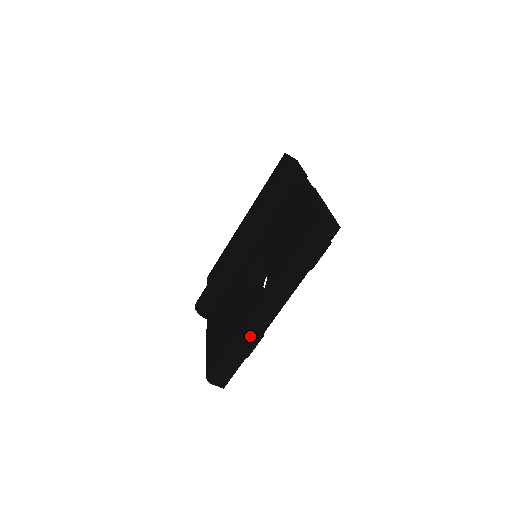
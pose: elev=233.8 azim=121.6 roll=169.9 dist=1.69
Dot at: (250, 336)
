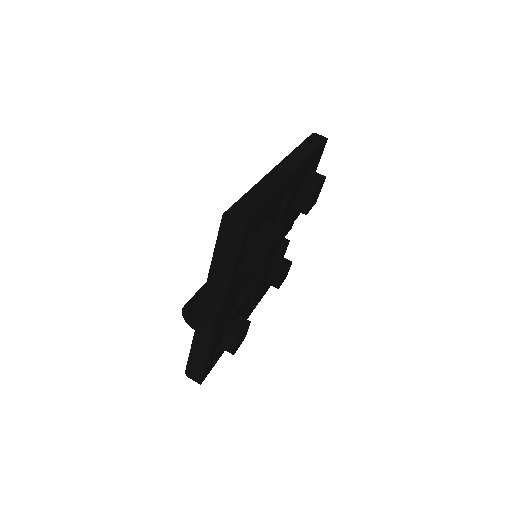
Dot at: (272, 180)
